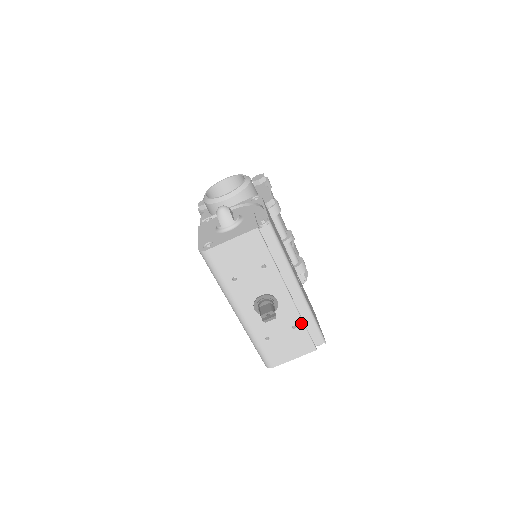
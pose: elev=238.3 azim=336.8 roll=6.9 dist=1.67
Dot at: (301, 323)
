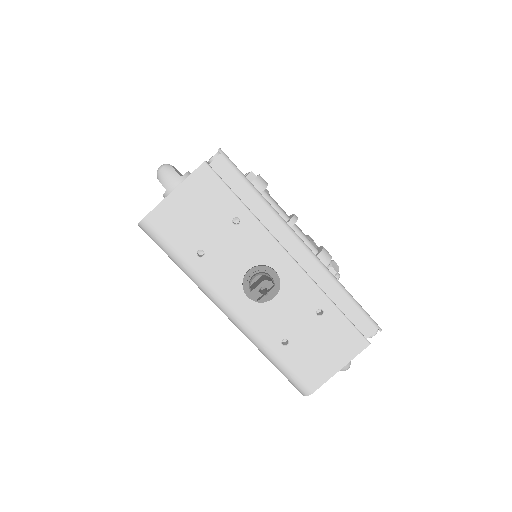
Dot at: (327, 302)
